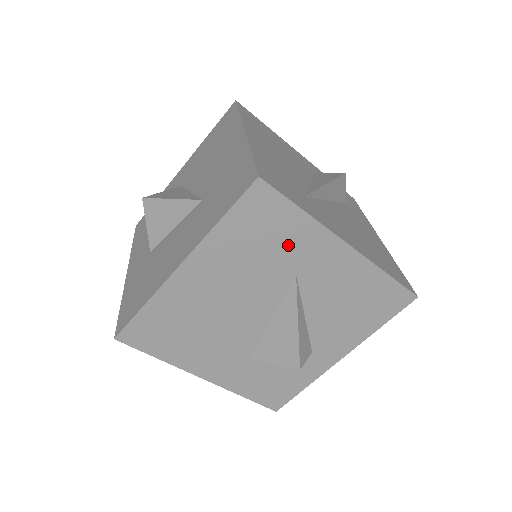
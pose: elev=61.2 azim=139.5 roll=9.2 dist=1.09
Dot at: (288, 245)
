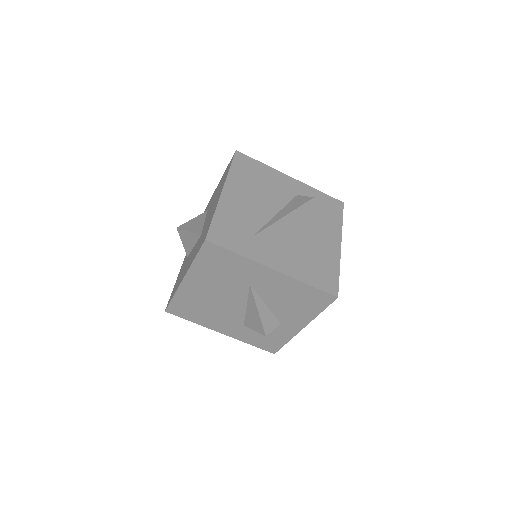
Dot at: (238, 270)
